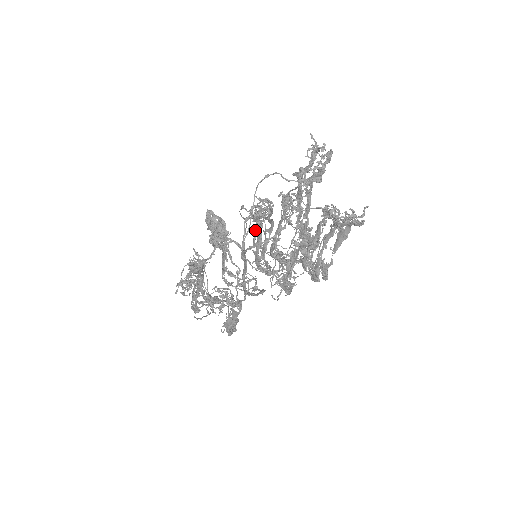
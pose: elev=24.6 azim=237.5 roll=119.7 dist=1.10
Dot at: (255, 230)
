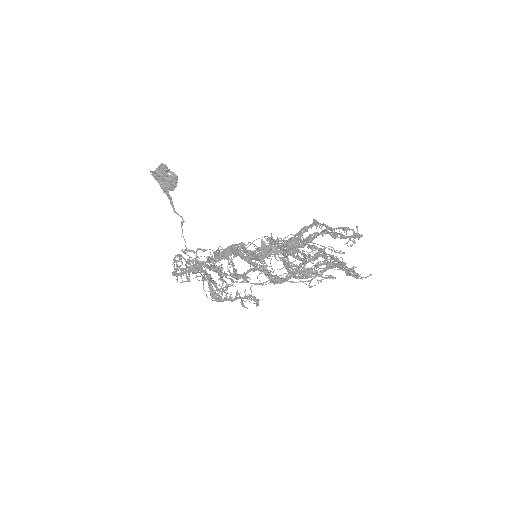
Dot at: (264, 242)
